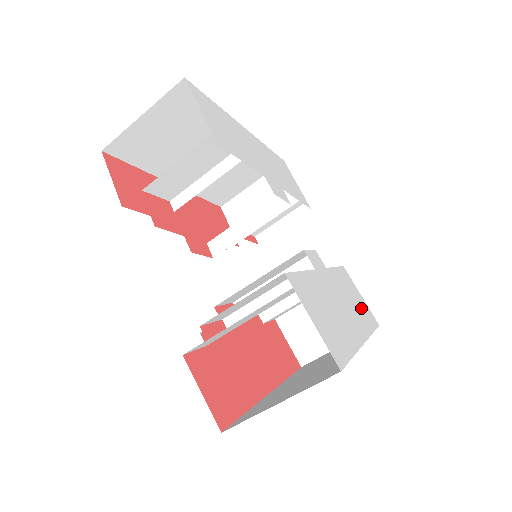
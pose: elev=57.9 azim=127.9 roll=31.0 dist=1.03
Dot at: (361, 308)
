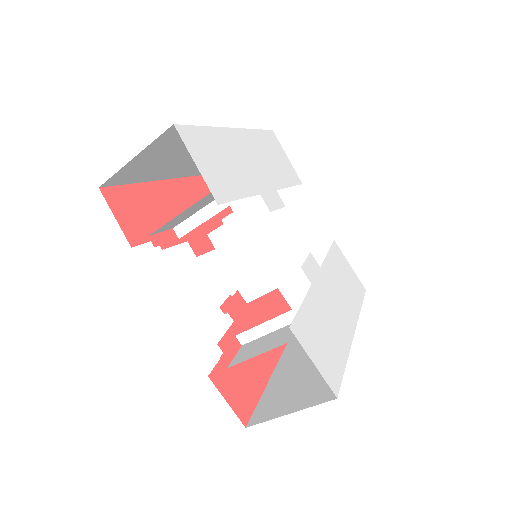
Dot at: (350, 286)
